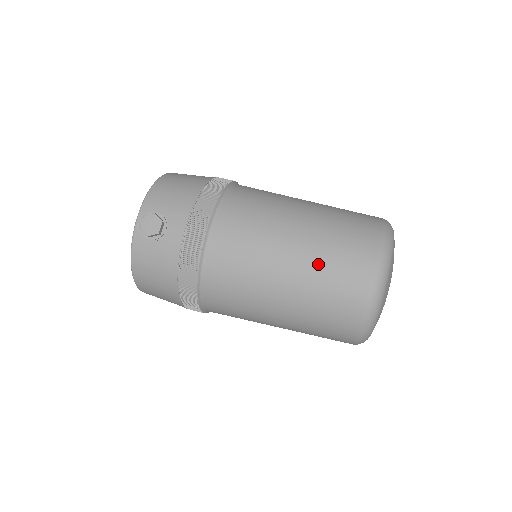
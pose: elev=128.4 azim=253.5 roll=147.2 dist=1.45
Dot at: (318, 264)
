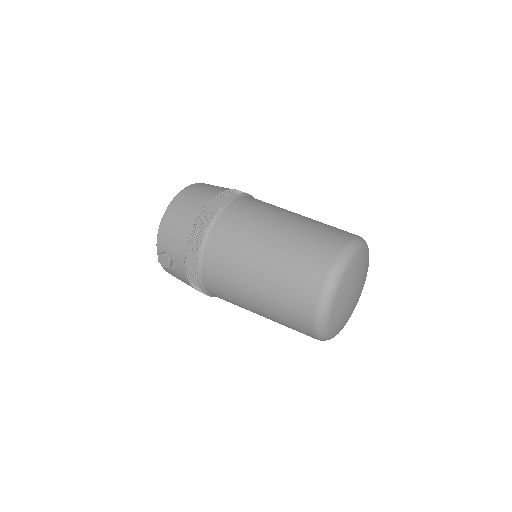
Dot at: (274, 305)
